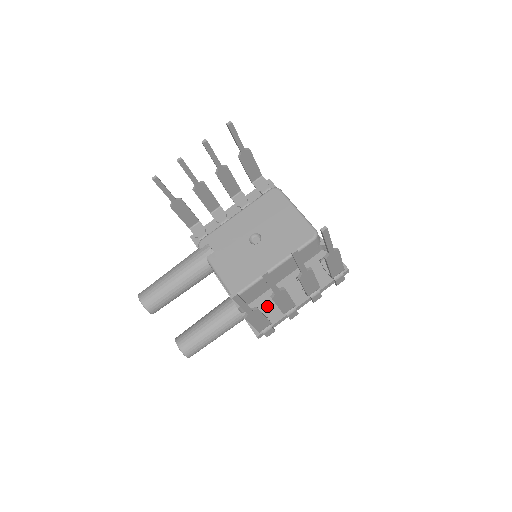
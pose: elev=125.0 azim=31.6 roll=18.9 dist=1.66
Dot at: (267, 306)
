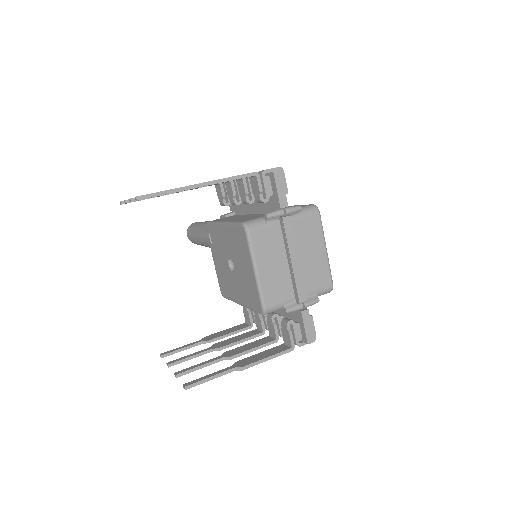
Dot at: occluded
